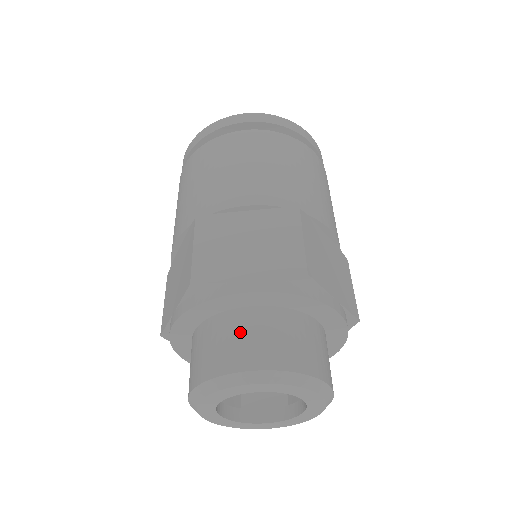
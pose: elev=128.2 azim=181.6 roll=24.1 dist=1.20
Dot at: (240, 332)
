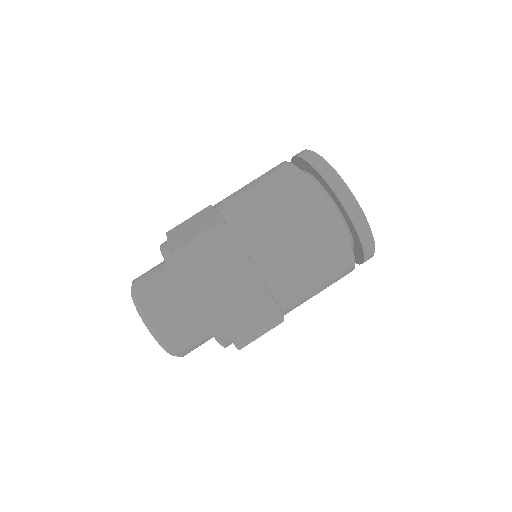
Dot at: (154, 268)
